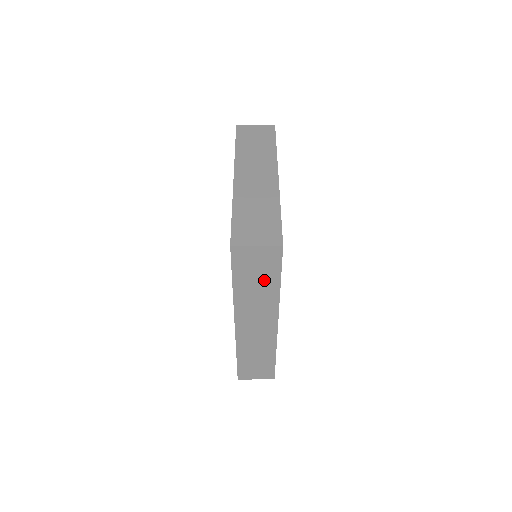
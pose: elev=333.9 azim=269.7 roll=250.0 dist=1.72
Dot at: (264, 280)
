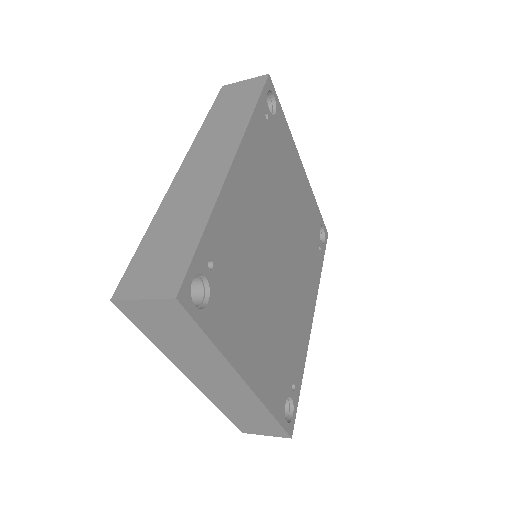
Dot at: (239, 108)
